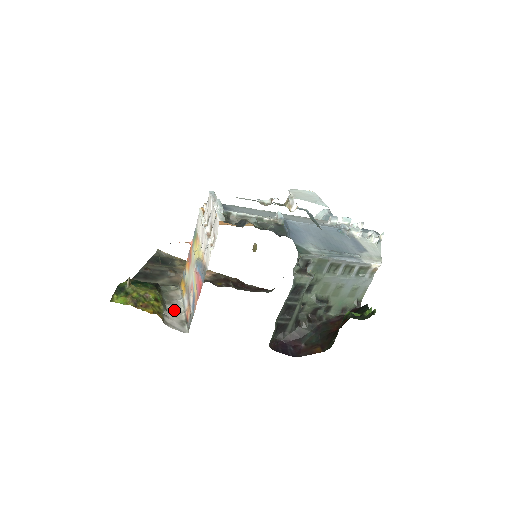
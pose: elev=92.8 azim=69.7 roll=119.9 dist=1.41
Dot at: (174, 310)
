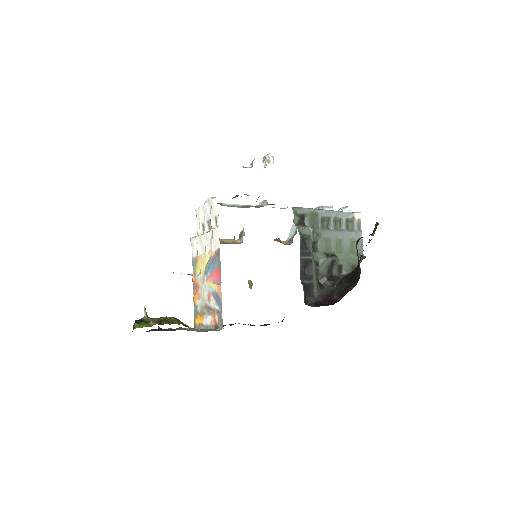
Dot at: (199, 330)
